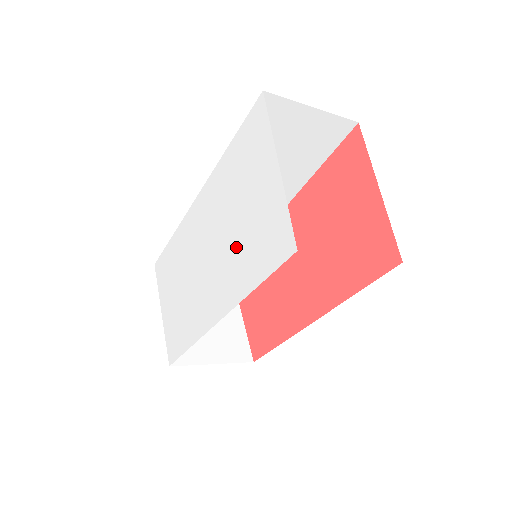
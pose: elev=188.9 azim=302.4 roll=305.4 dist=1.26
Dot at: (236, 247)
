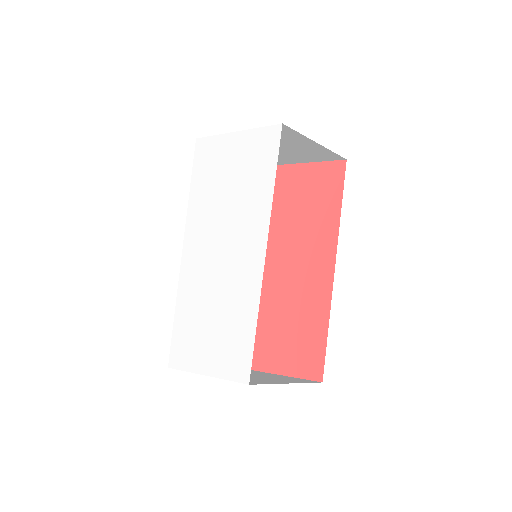
Dot at: (240, 200)
